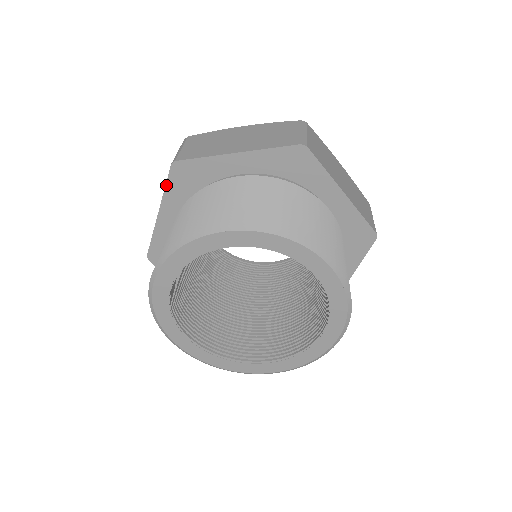
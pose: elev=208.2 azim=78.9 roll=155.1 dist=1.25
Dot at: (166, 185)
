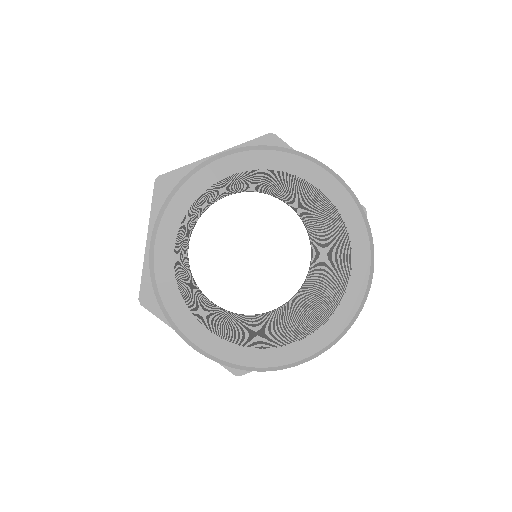
Dot at: (248, 142)
